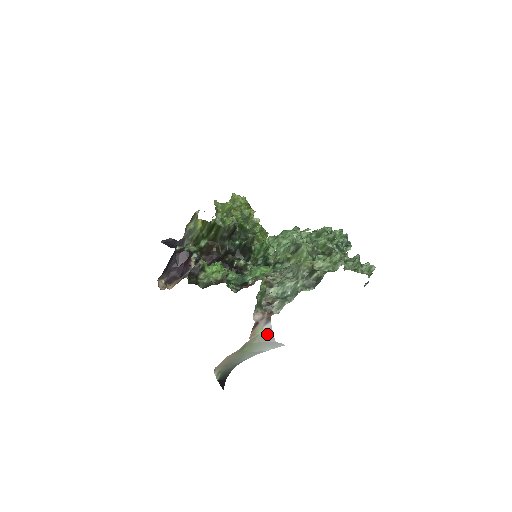
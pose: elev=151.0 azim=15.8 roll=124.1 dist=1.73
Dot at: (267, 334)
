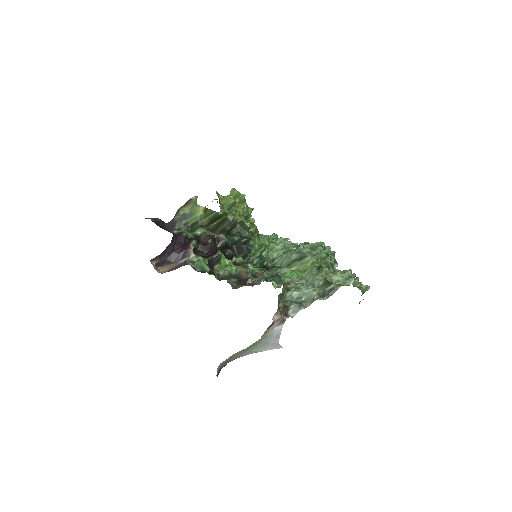
Dot at: (274, 335)
